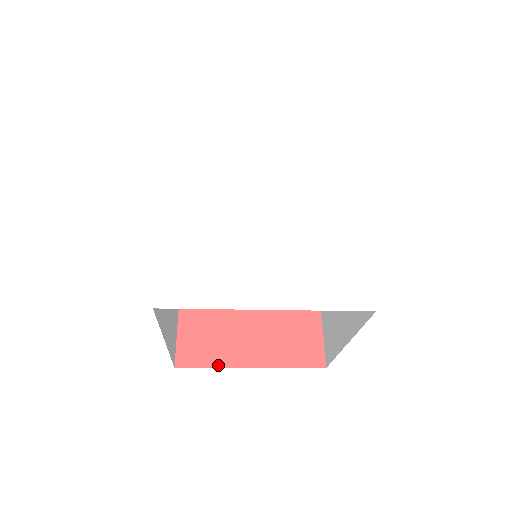
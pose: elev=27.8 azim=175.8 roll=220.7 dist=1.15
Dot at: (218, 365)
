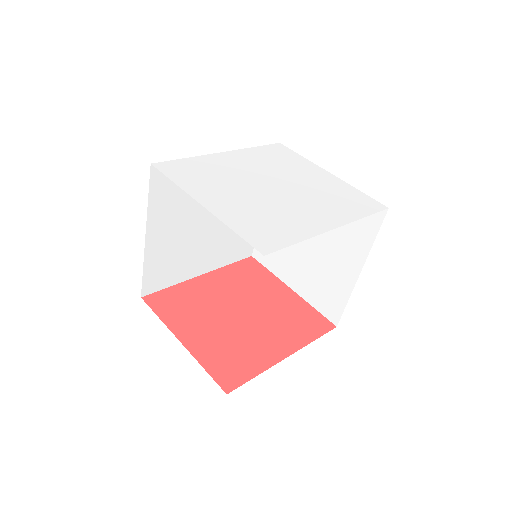
Dot at: (164, 320)
